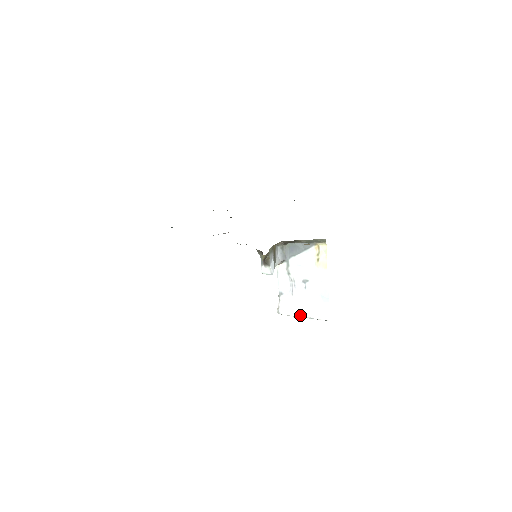
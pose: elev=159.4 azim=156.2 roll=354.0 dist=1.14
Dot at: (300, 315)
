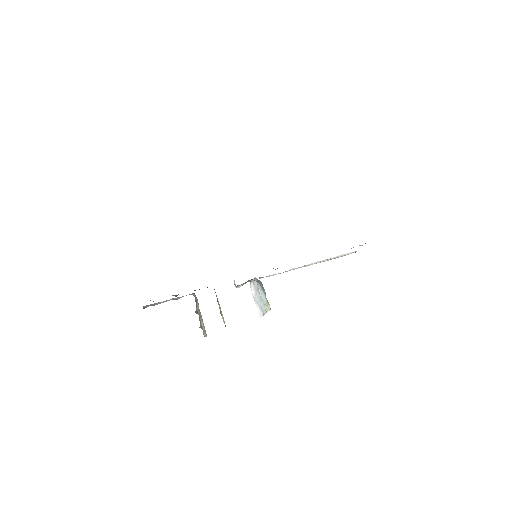
Dot at: (254, 298)
